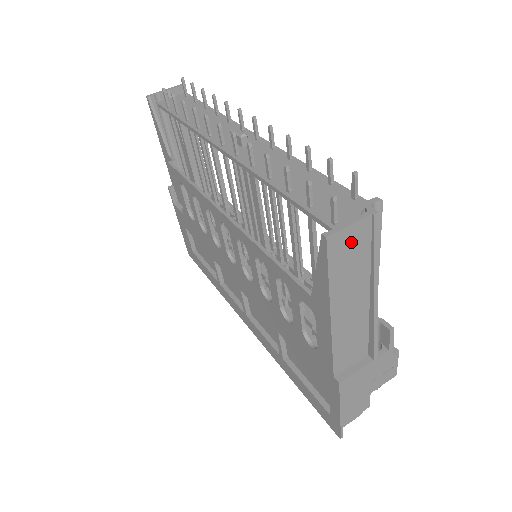
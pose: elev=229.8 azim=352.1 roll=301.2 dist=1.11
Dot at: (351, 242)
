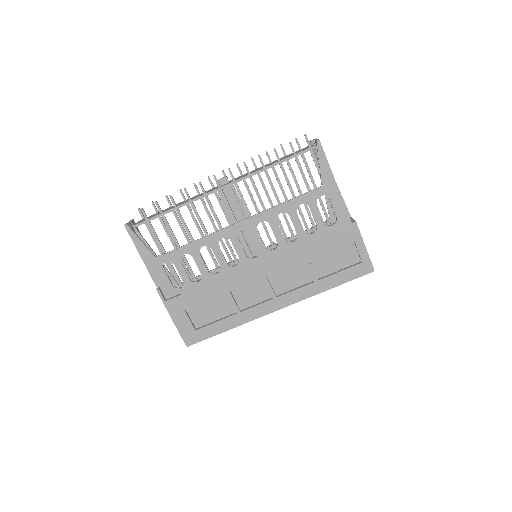
Dot at: occluded
